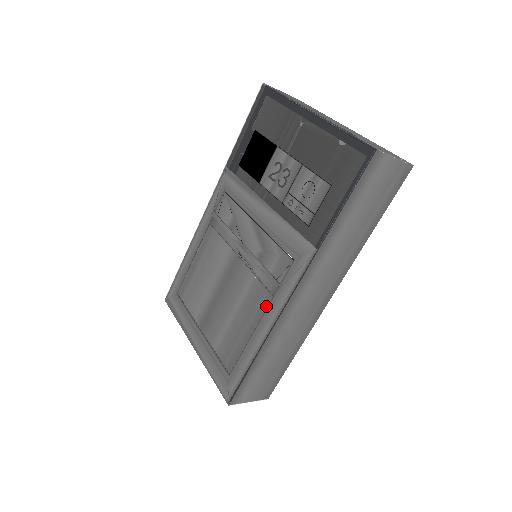
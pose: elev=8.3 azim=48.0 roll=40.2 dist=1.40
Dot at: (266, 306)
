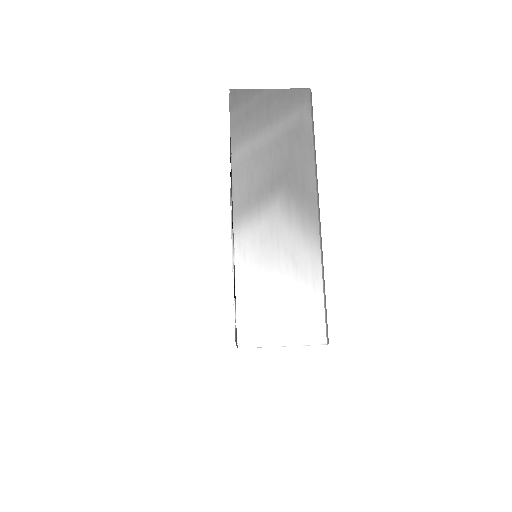
Dot at: occluded
